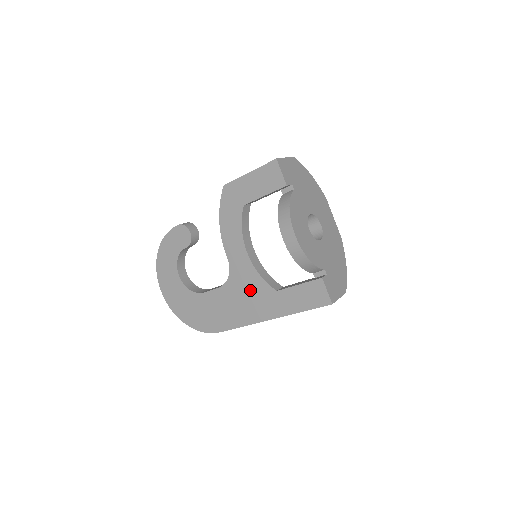
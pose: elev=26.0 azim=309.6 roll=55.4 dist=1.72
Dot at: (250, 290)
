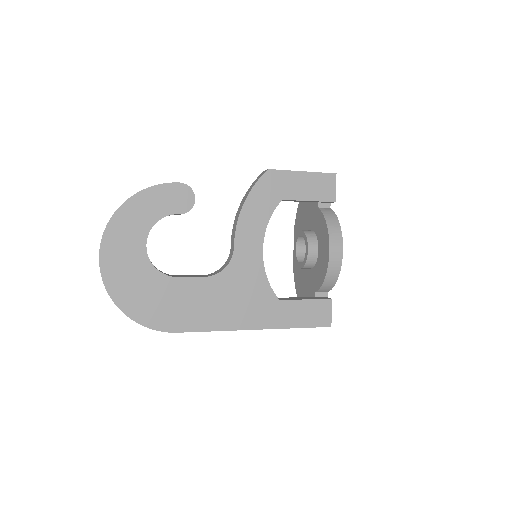
Dot at: (247, 291)
